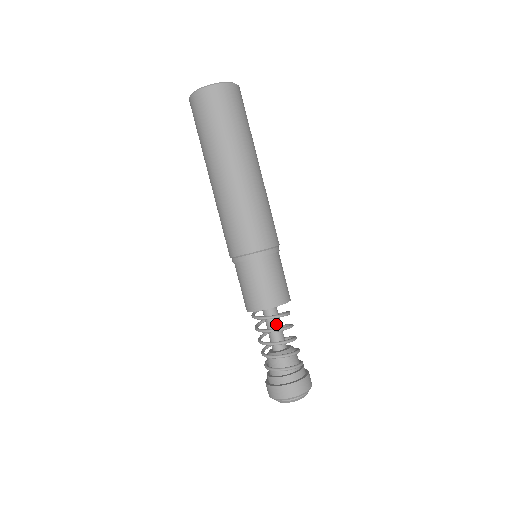
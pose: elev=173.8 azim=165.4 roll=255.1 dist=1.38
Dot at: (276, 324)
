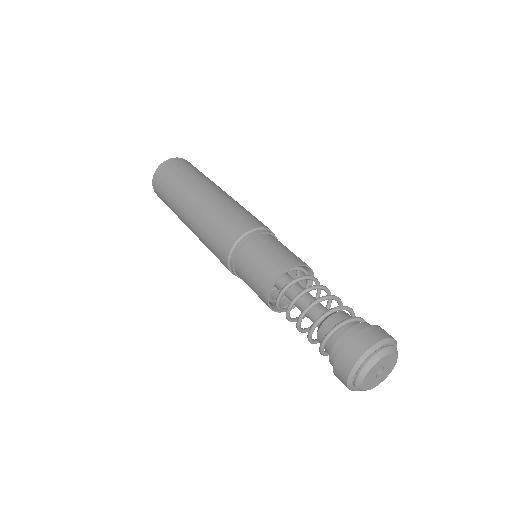
Dot at: (311, 295)
